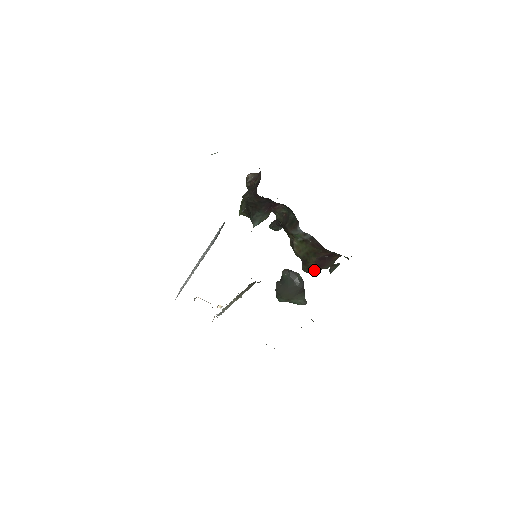
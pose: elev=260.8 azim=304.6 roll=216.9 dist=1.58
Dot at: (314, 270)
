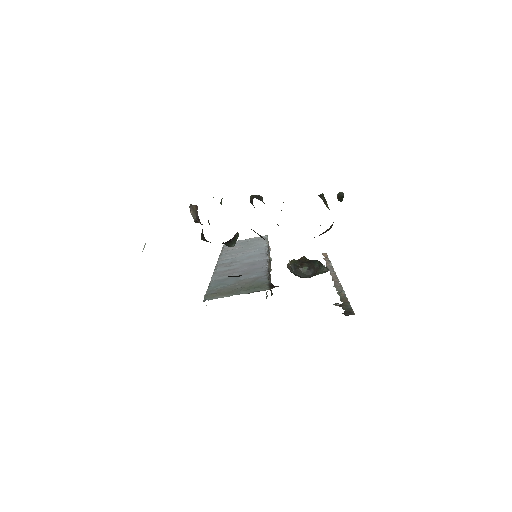
Dot at: occluded
